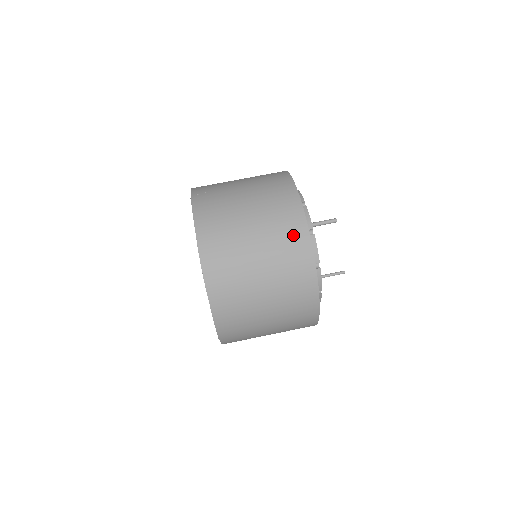
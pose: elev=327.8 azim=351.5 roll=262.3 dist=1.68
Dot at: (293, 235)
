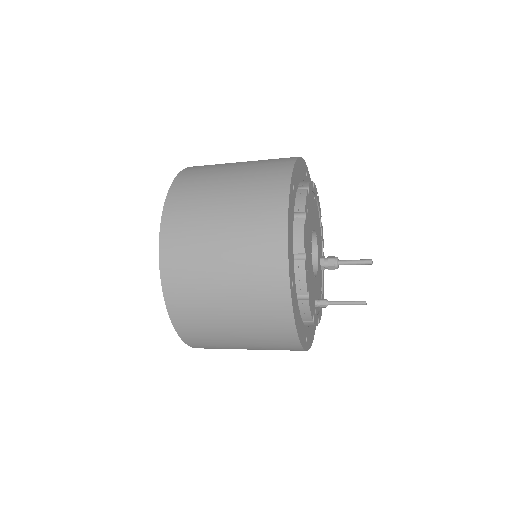
Dot at: (275, 167)
